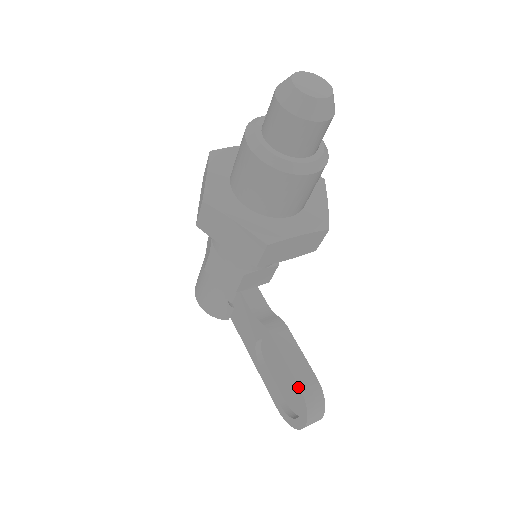
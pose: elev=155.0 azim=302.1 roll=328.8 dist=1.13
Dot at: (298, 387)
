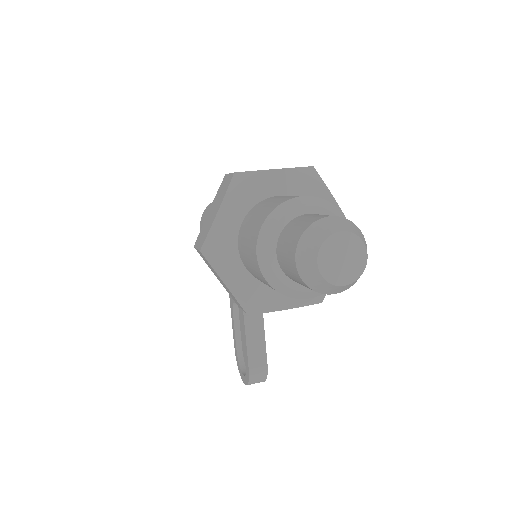
Dot at: (248, 367)
